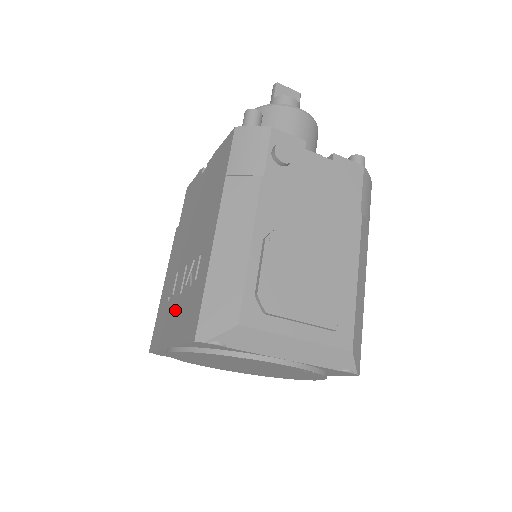
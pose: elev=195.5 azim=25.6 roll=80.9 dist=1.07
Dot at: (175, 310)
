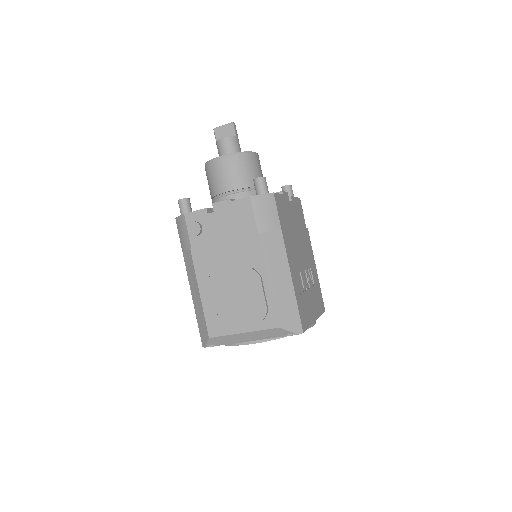
Dot at: occluded
